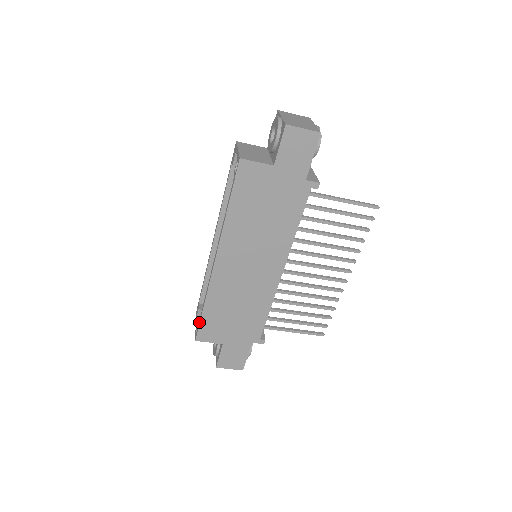
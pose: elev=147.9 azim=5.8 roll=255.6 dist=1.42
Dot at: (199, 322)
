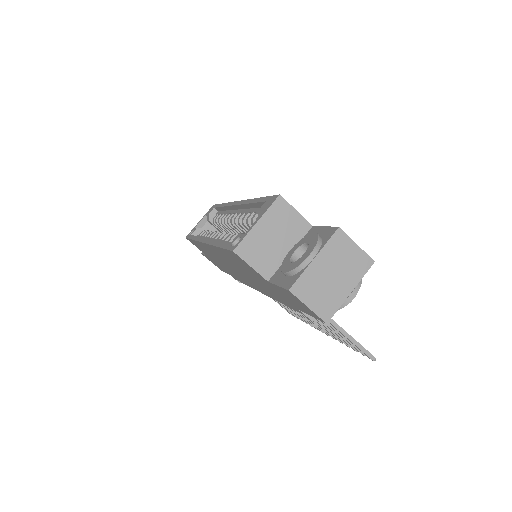
Dot at: (190, 237)
